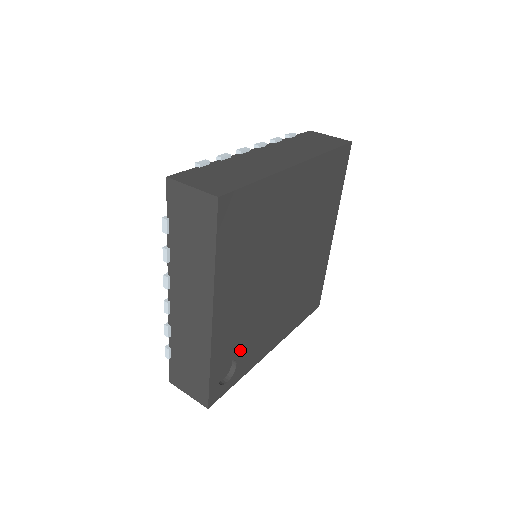
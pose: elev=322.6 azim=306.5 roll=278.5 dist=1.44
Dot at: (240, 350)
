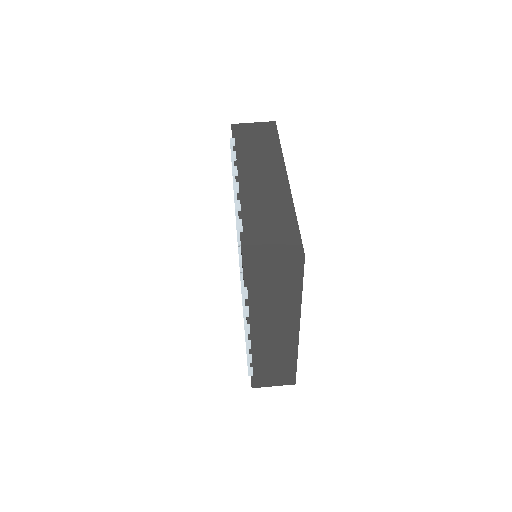
Dot at: occluded
